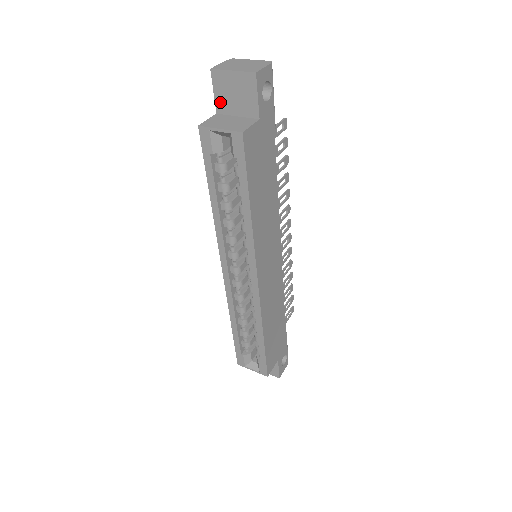
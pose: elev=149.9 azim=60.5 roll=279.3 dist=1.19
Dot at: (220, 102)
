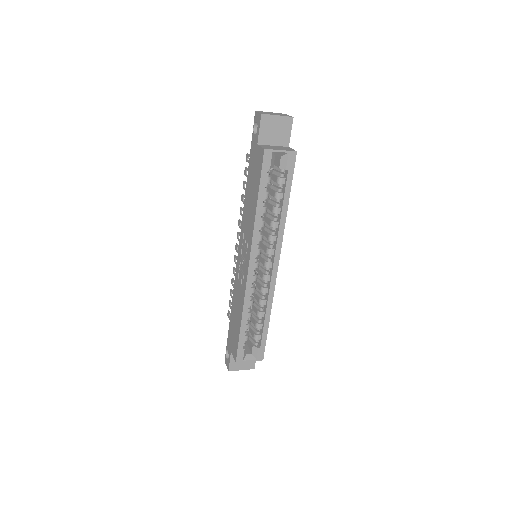
Dot at: (263, 136)
